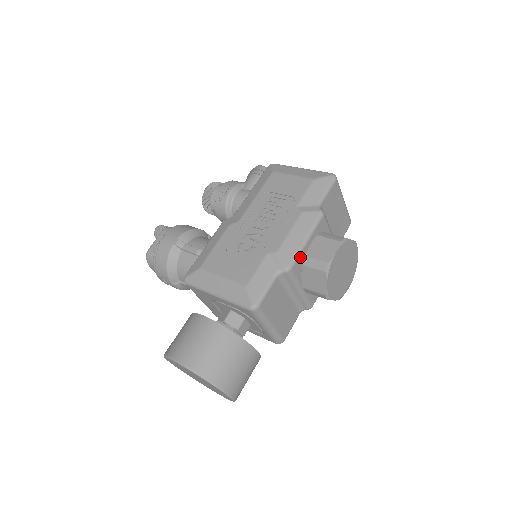
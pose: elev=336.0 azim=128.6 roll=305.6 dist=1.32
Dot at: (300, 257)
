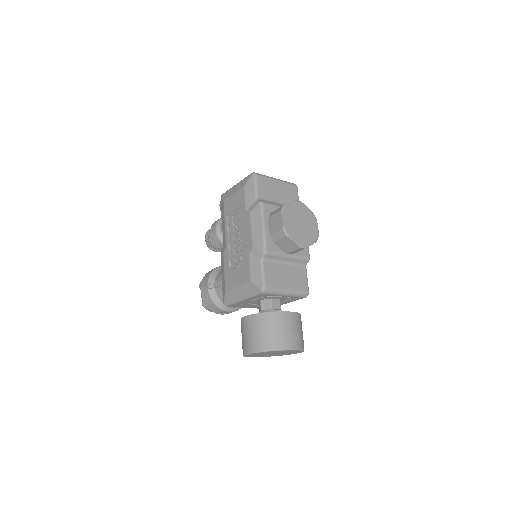
Dot at: (267, 239)
